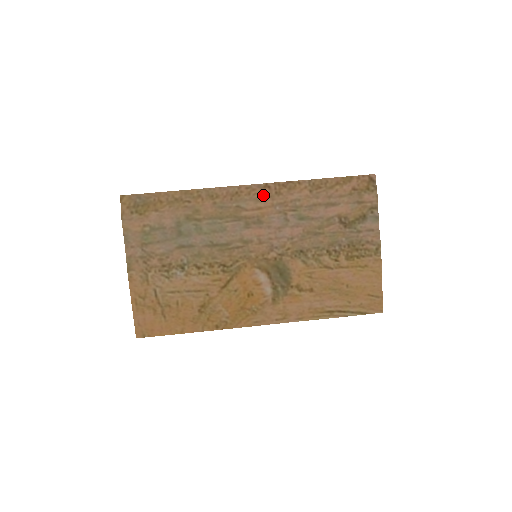
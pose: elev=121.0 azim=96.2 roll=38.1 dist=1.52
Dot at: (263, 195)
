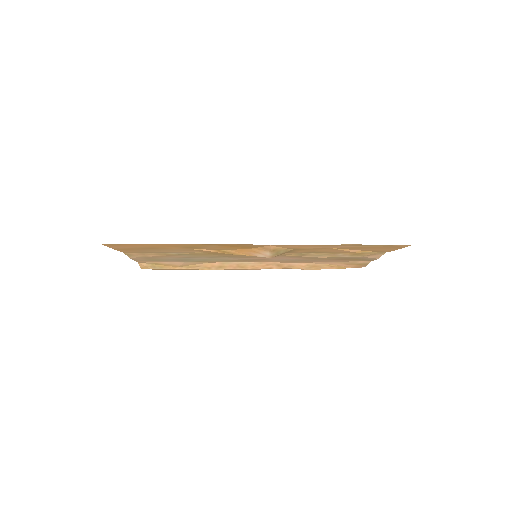
Dot at: (266, 265)
